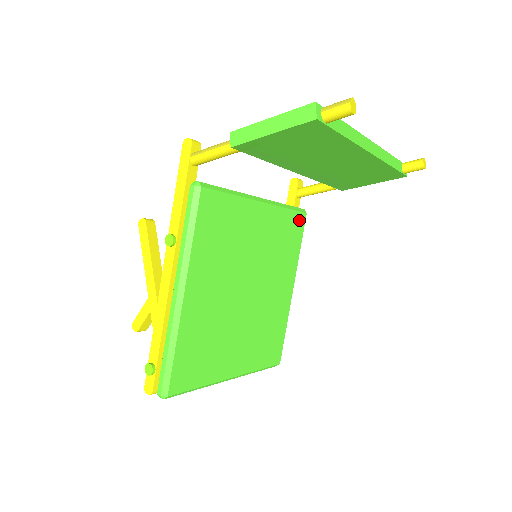
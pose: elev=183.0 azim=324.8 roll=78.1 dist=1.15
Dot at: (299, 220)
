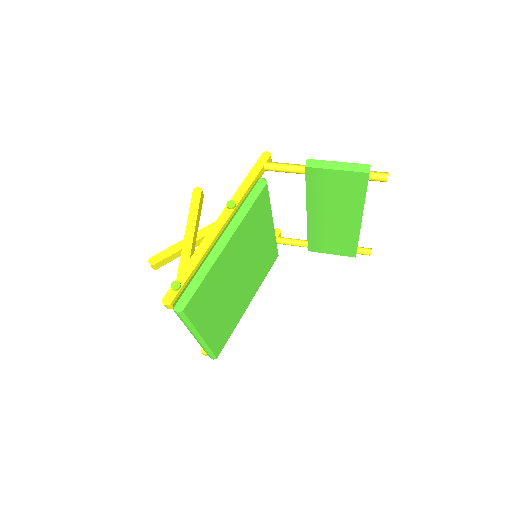
Dot at: (275, 256)
